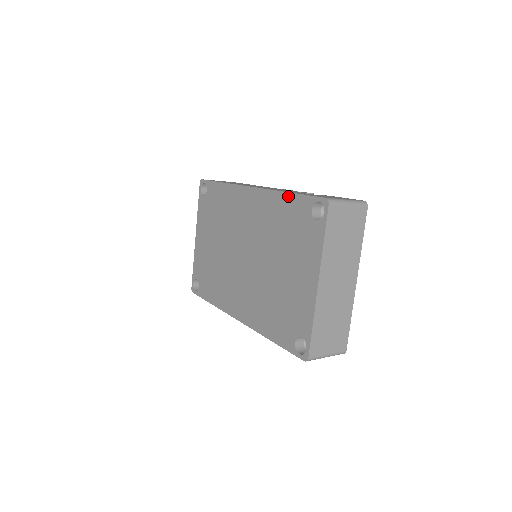
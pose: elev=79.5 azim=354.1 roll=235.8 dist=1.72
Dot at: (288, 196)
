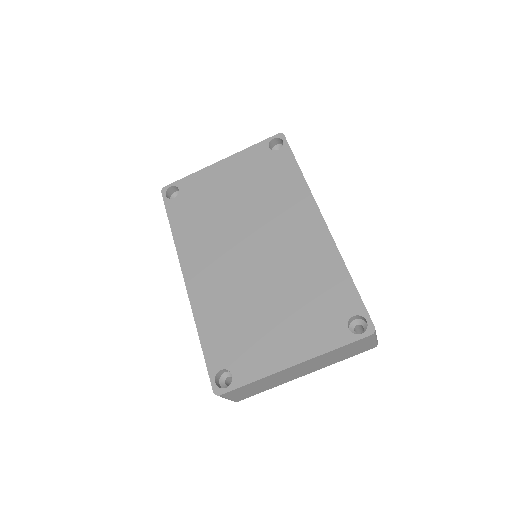
Dot at: (347, 277)
